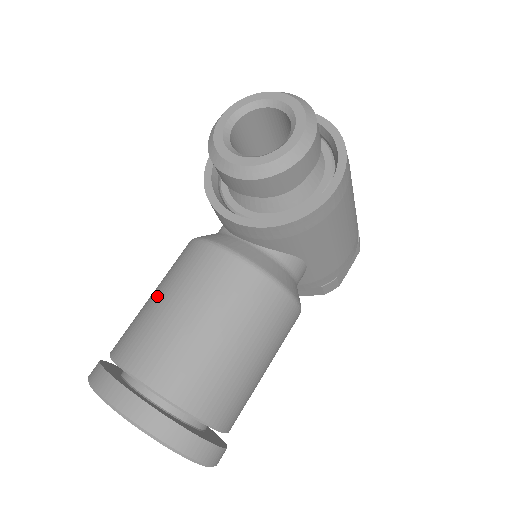
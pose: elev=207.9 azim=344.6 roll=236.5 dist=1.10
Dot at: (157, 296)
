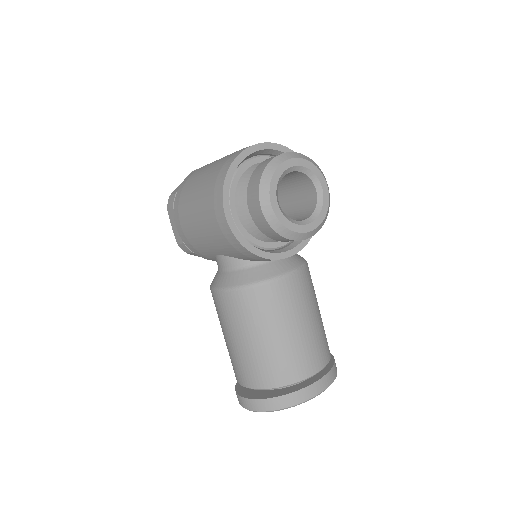
Dot at: (274, 336)
